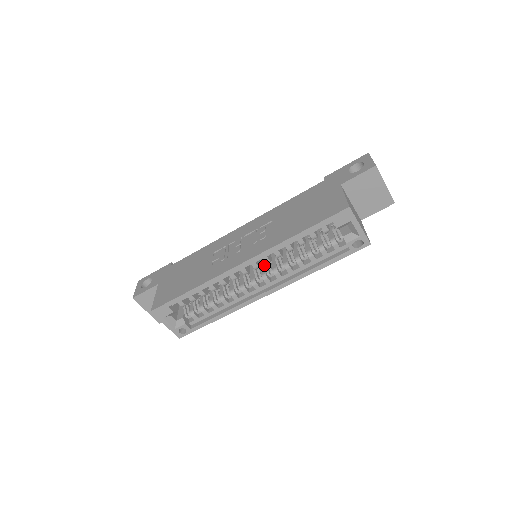
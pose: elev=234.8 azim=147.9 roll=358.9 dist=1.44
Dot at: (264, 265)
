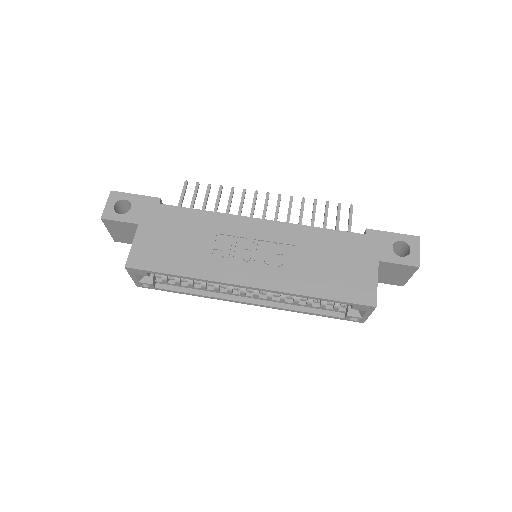
Dot at: occluded
